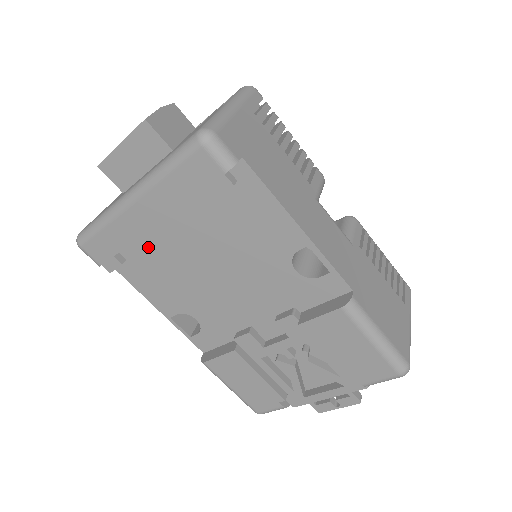
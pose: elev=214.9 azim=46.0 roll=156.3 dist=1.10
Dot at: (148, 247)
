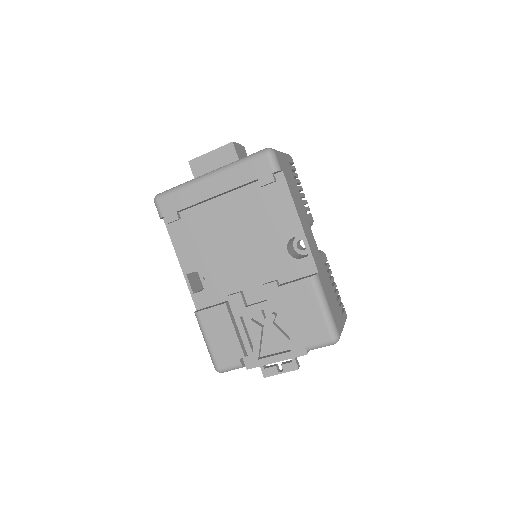
Dot at: (199, 215)
